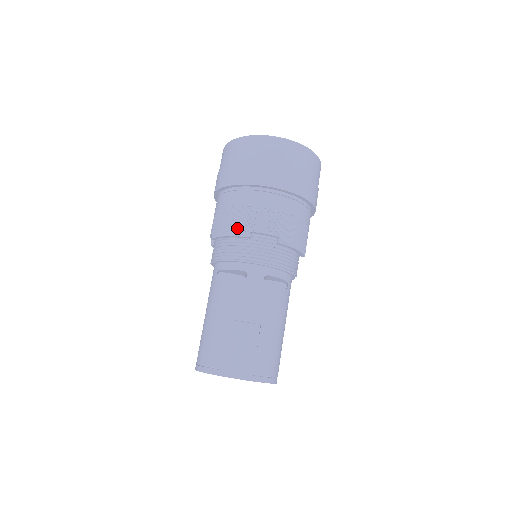
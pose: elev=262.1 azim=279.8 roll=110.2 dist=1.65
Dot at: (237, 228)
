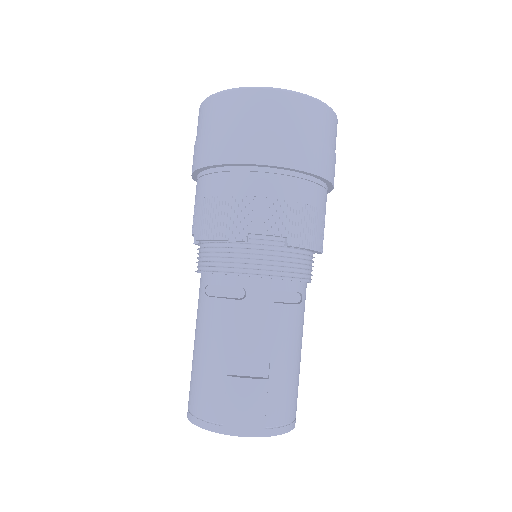
Dot at: (227, 228)
